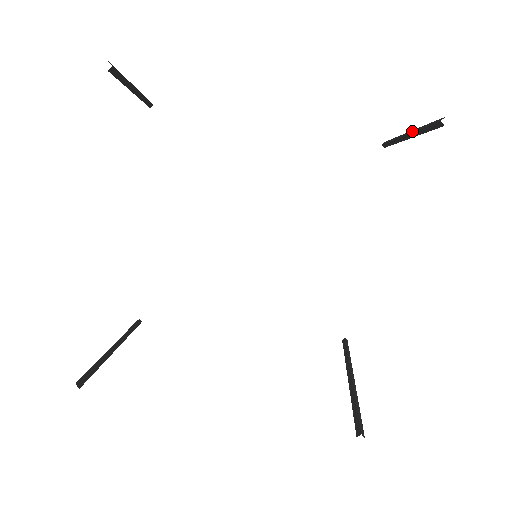
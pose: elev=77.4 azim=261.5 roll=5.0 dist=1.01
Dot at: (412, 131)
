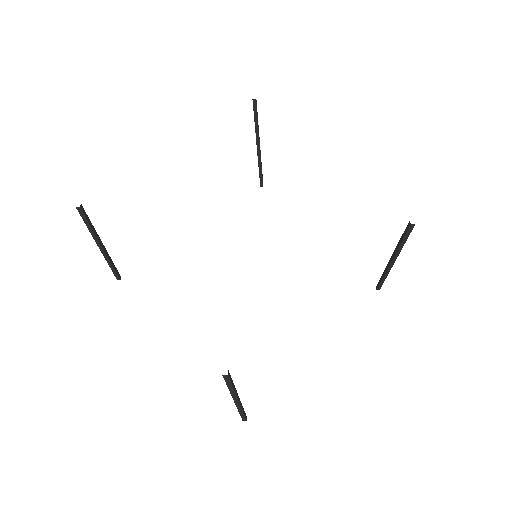
Dot at: (256, 138)
